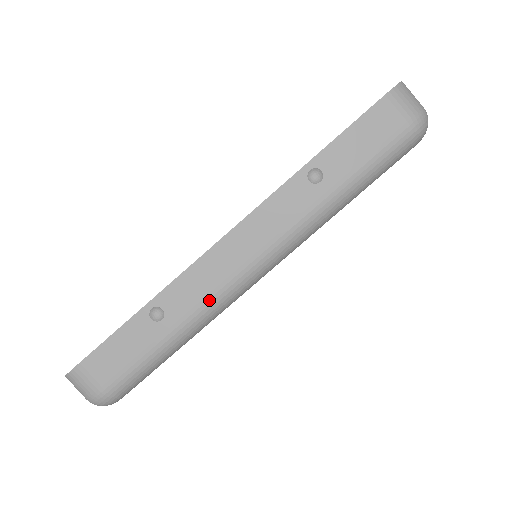
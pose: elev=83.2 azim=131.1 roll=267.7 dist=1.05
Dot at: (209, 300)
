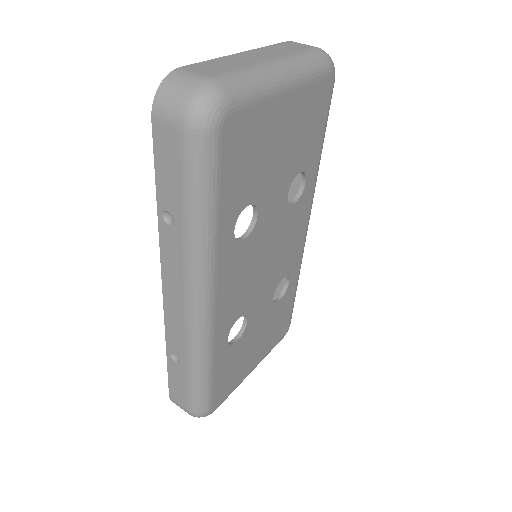
Dot at: (188, 340)
